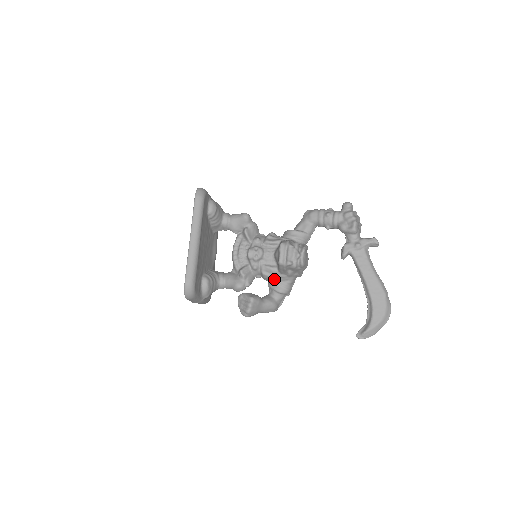
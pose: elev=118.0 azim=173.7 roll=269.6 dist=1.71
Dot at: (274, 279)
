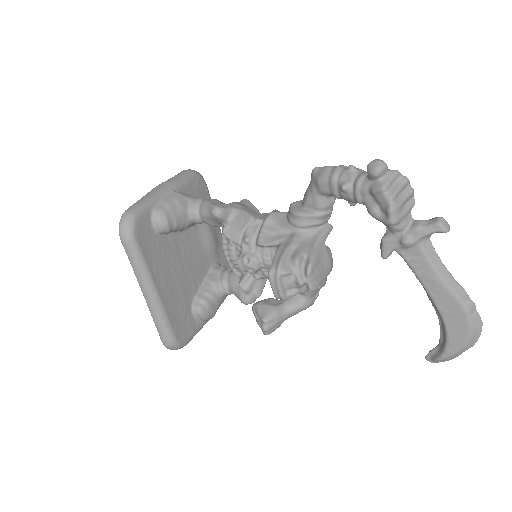
Dot at: occluded
